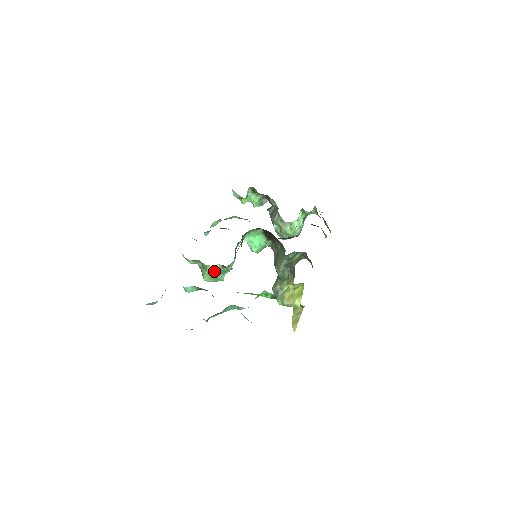
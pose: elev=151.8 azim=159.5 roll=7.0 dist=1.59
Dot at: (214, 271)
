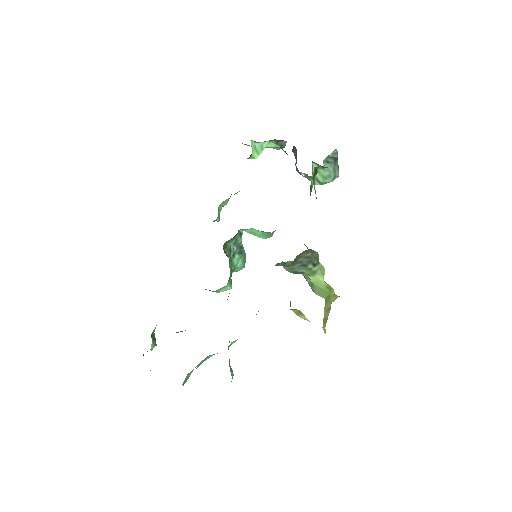
Dot at: occluded
